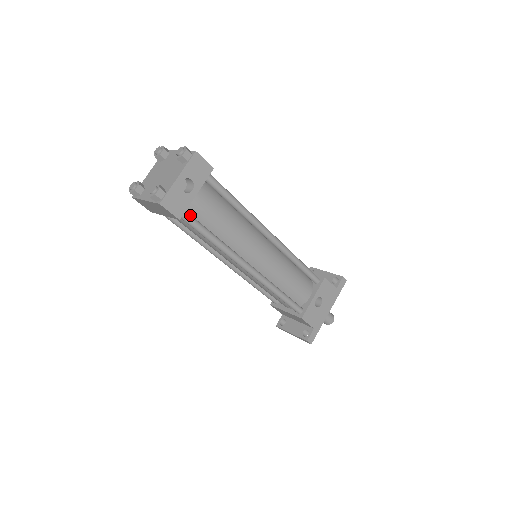
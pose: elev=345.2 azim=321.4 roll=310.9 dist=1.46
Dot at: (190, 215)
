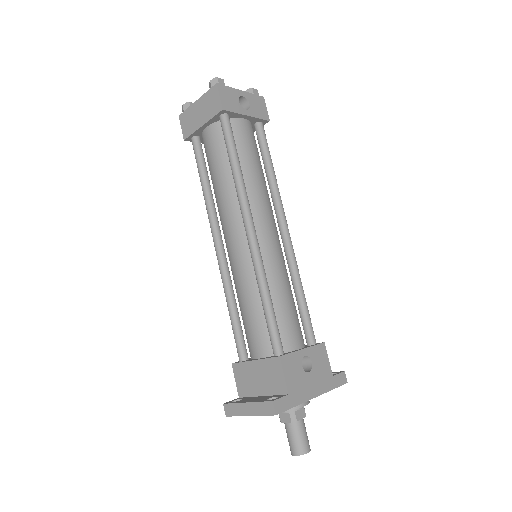
Dot at: (231, 125)
